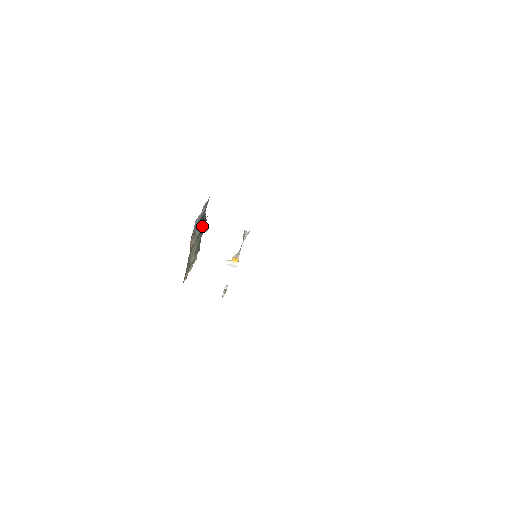
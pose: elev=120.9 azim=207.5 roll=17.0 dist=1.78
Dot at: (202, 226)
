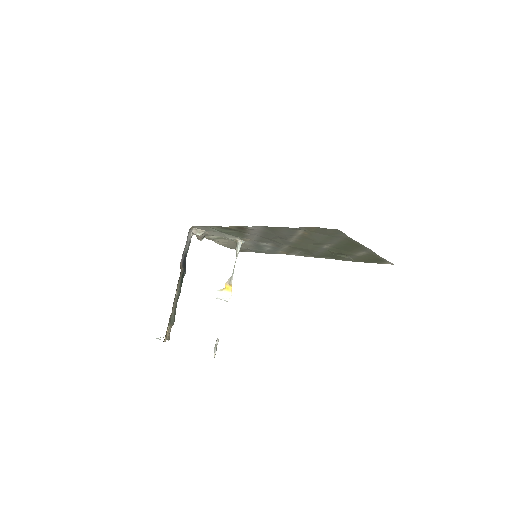
Dot at: (184, 271)
